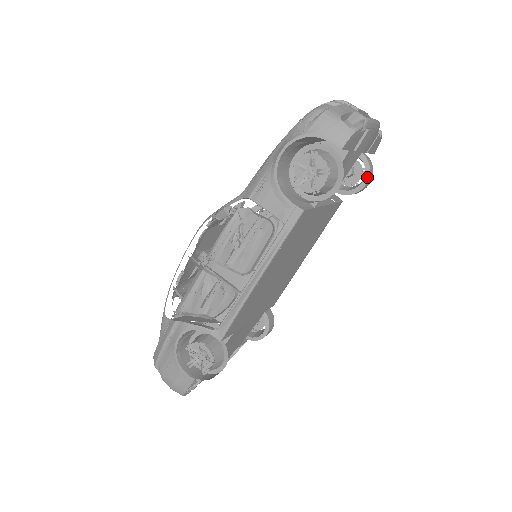
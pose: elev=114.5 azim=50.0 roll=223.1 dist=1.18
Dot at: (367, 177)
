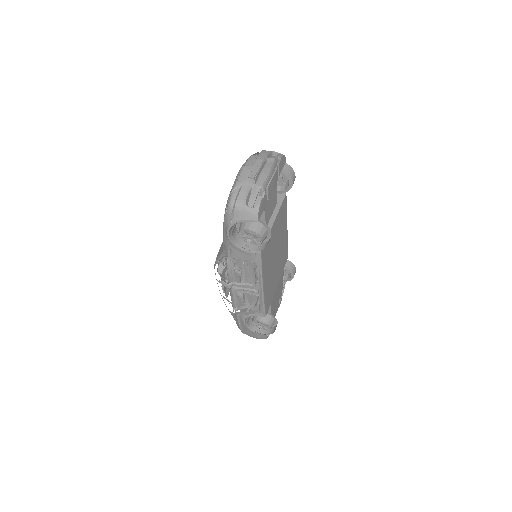
Dot at: (290, 179)
